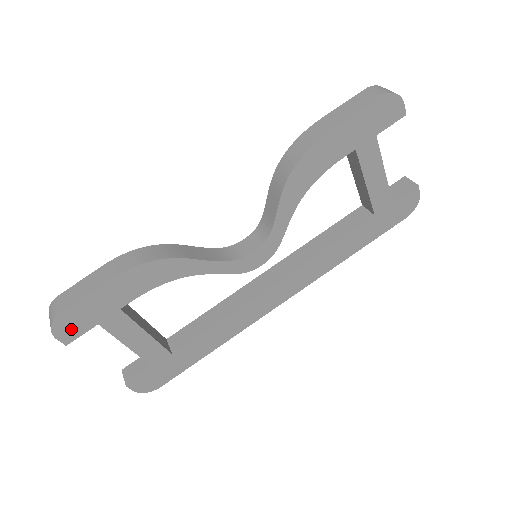
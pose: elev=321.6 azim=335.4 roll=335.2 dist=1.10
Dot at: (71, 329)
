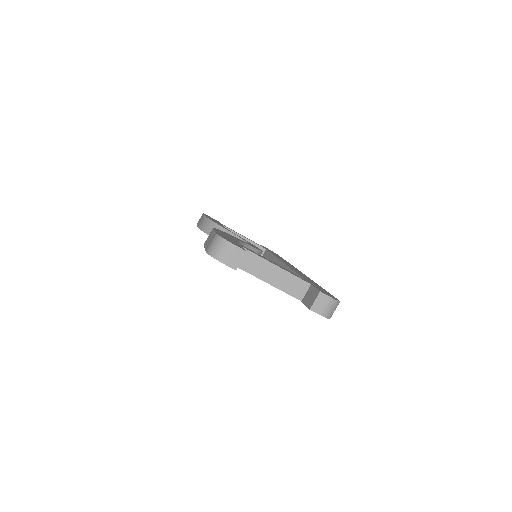
Dot at: occluded
